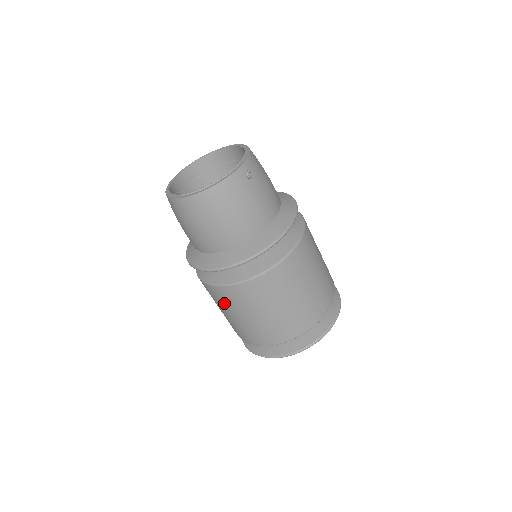
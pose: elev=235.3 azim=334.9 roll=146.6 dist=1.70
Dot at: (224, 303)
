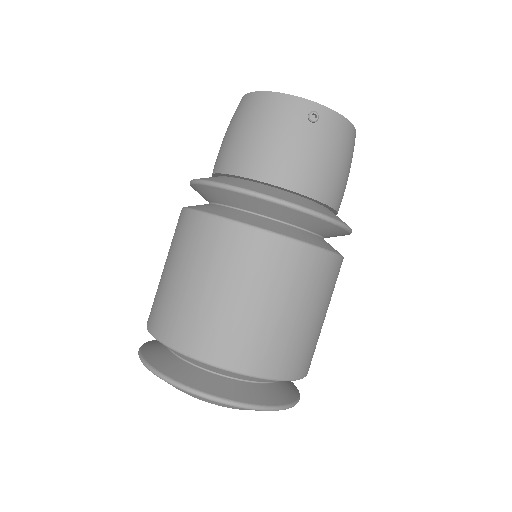
Dot at: occluded
